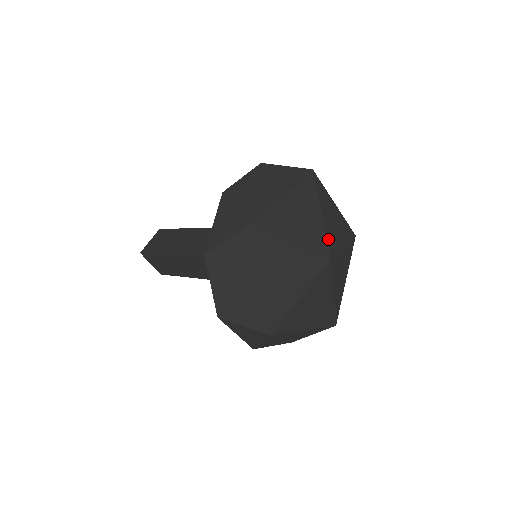
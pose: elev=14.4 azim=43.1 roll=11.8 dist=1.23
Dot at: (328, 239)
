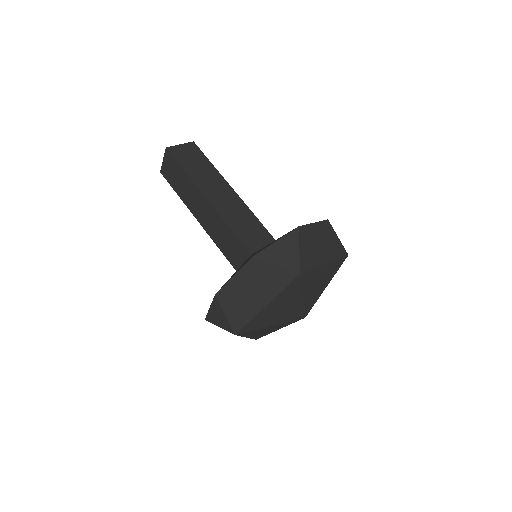
Dot at: occluded
